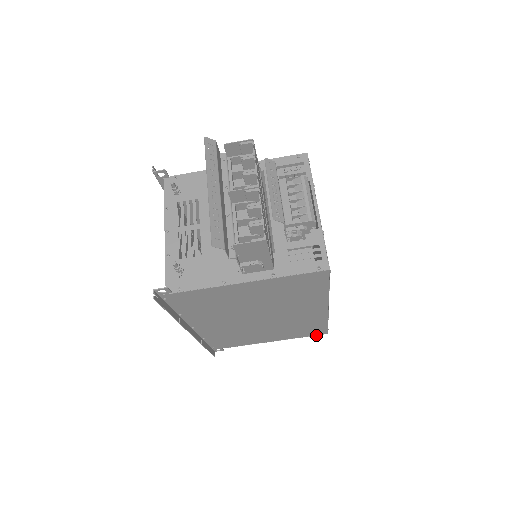
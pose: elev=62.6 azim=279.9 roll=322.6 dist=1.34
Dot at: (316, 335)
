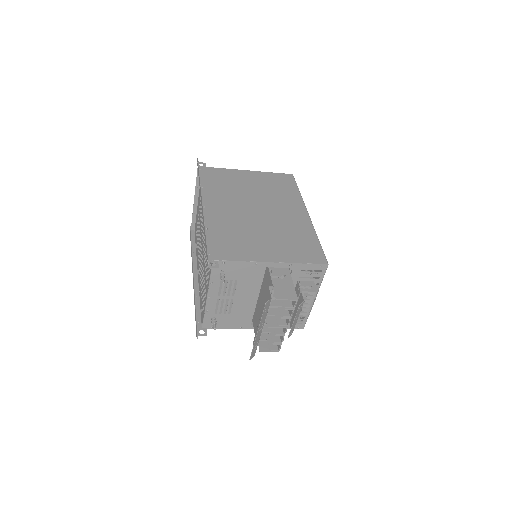
Dot at: occluded
